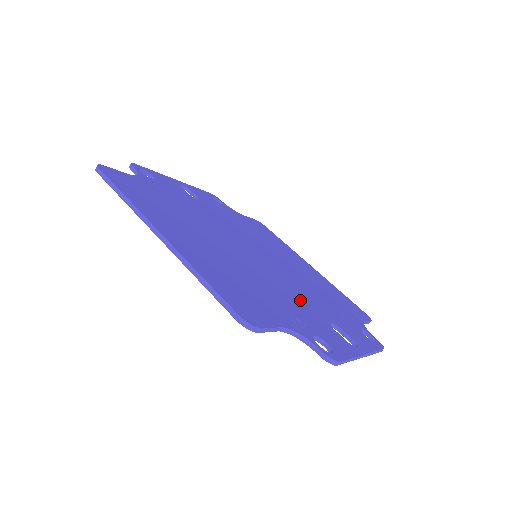
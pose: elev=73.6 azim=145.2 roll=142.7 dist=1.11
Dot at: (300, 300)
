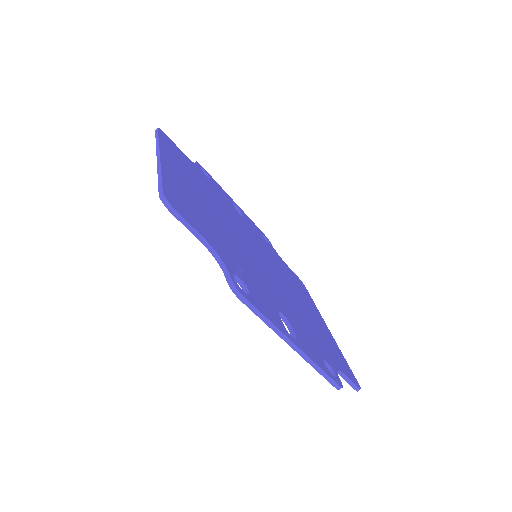
Dot at: (264, 283)
